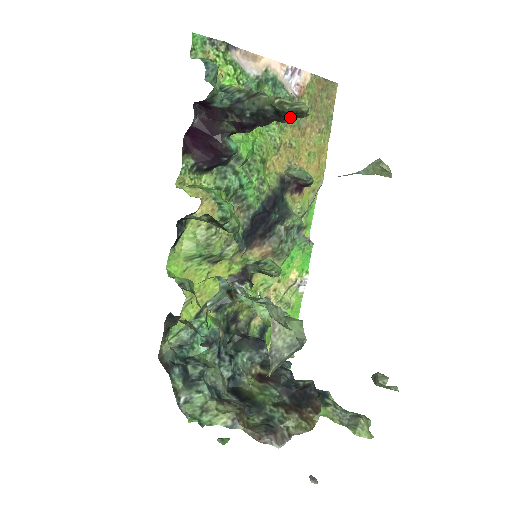
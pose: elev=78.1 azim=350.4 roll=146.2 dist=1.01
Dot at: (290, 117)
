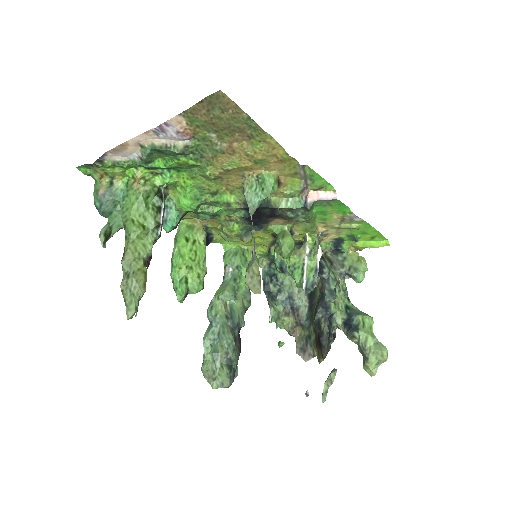
Dot at: occluded
